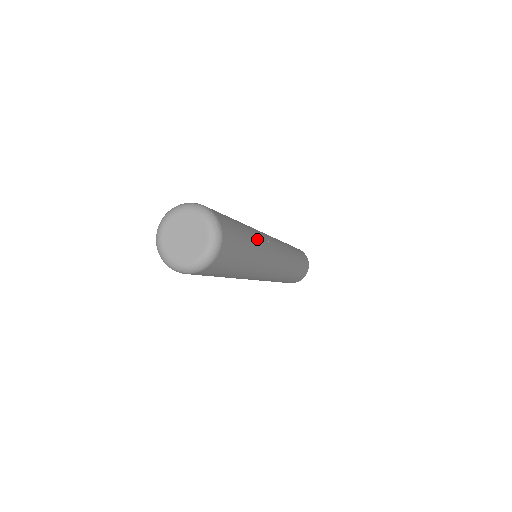
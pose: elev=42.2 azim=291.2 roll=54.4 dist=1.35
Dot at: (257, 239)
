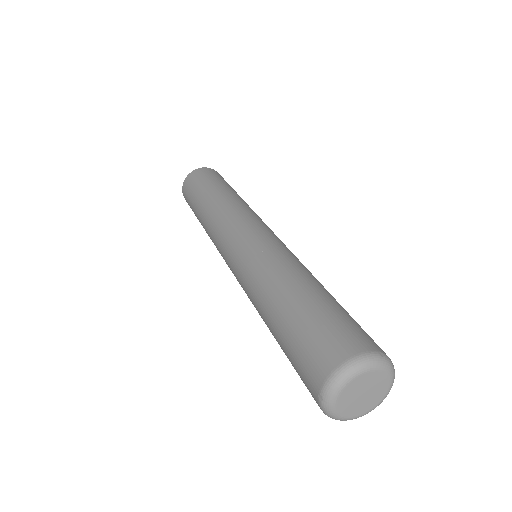
Dot at: occluded
